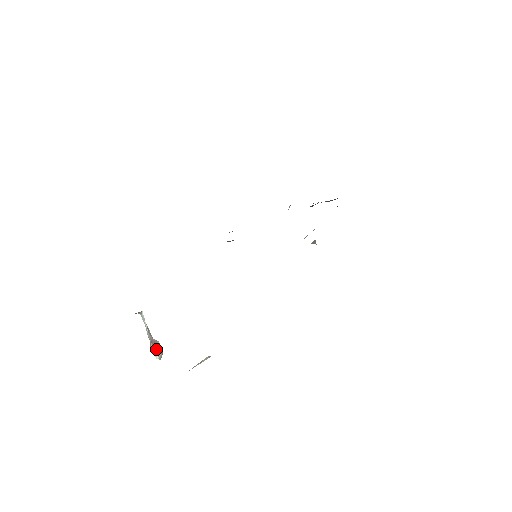
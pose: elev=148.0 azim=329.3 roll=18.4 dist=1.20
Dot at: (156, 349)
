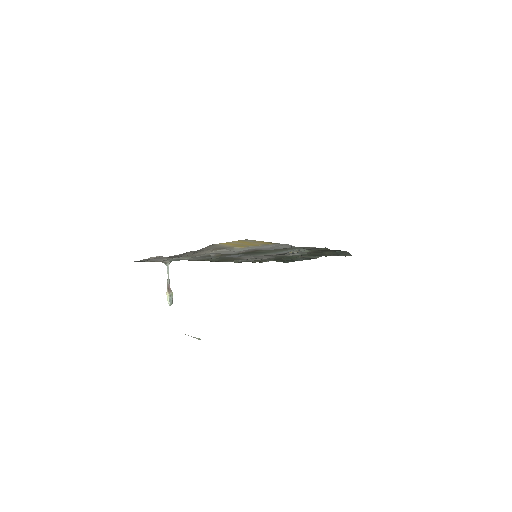
Dot at: (170, 295)
